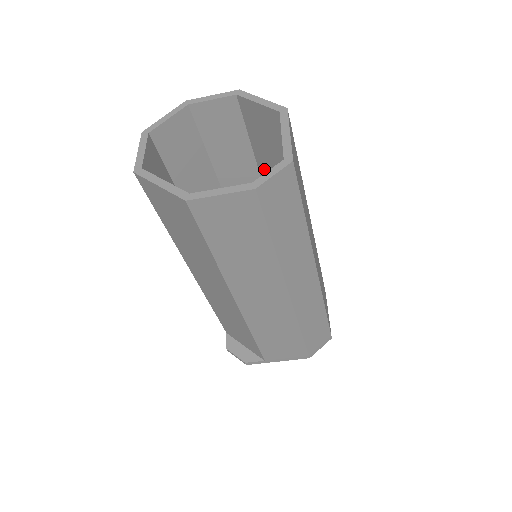
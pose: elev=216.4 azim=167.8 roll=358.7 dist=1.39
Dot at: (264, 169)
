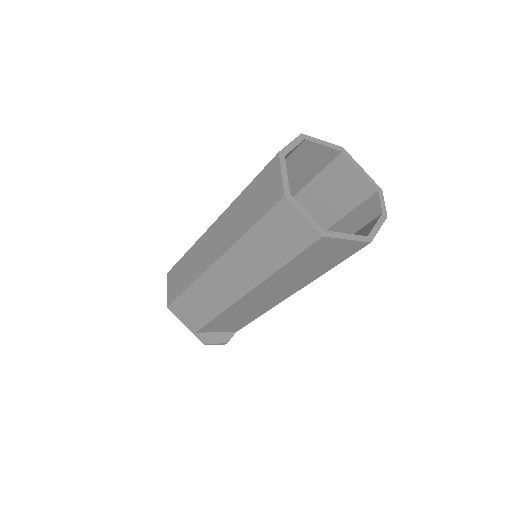
Dot at: occluded
